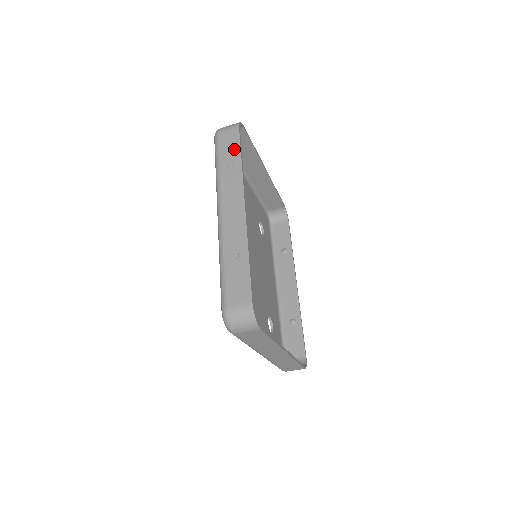
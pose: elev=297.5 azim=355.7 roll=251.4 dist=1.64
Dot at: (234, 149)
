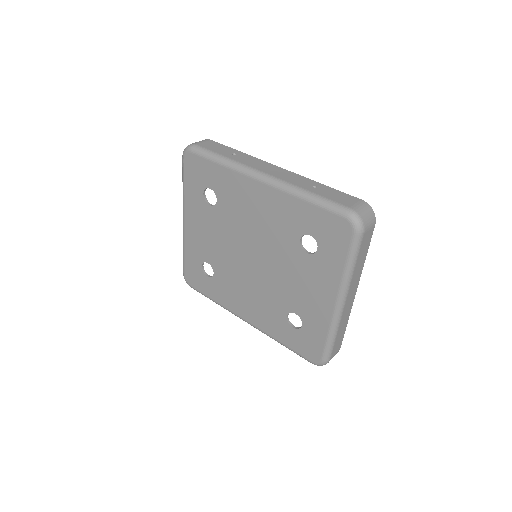
Dot at: (224, 148)
